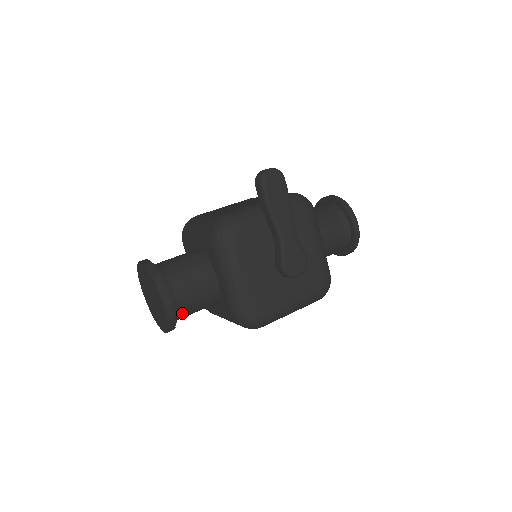
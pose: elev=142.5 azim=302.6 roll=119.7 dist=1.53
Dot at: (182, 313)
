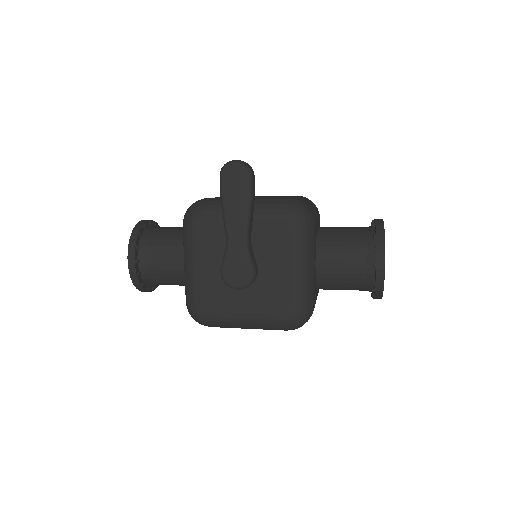
Dot at: (153, 279)
